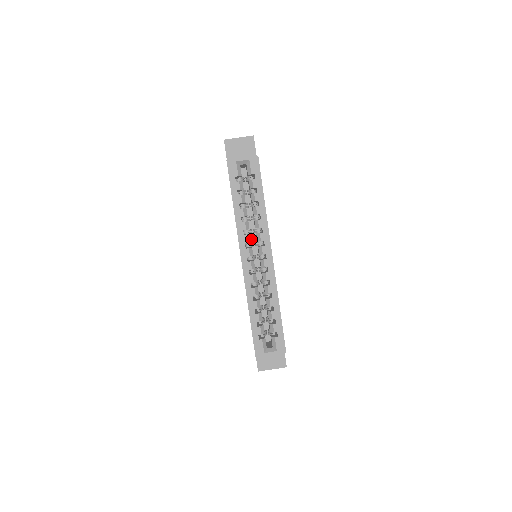
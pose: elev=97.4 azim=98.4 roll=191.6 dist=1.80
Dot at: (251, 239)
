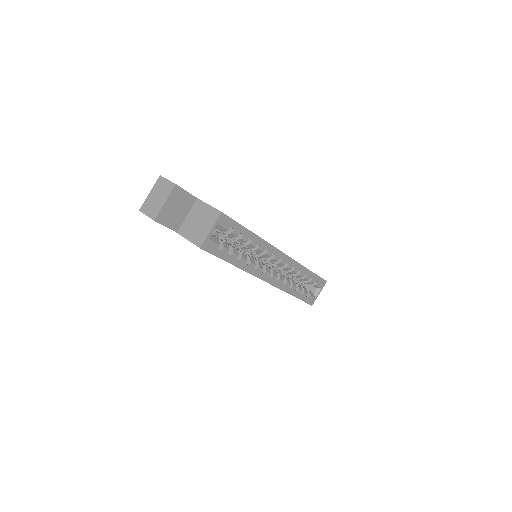
Dot at: occluded
